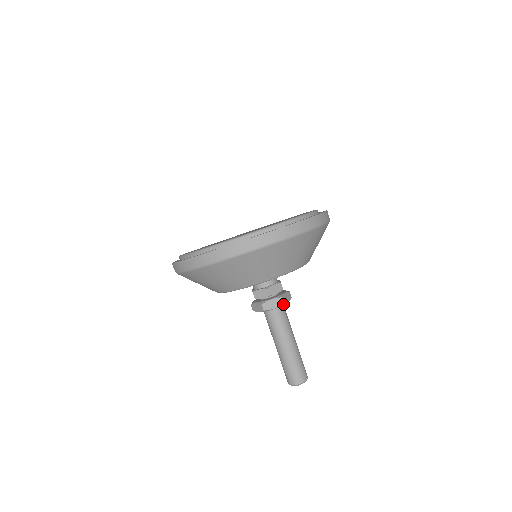
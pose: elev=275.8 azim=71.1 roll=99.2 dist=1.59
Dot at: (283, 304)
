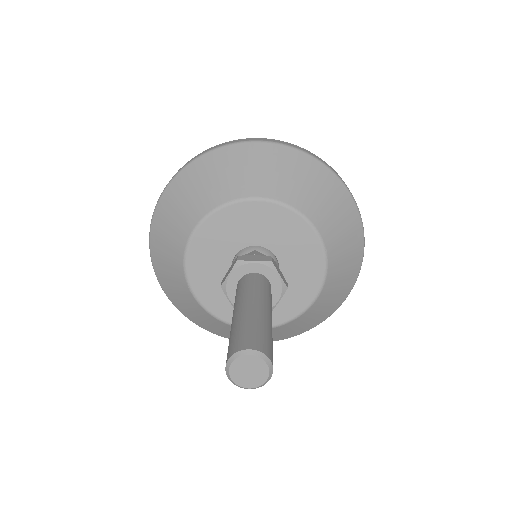
Dot at: (270, 263)
